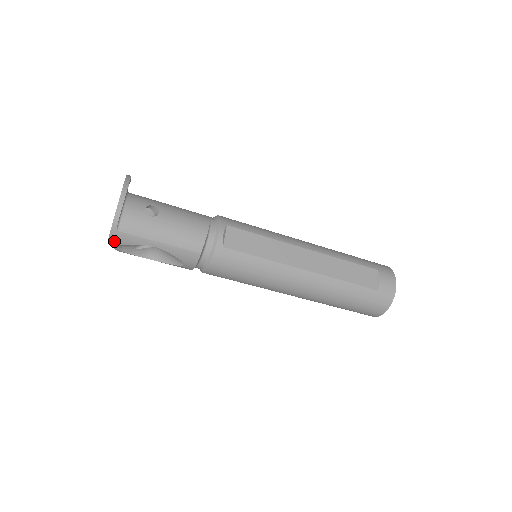
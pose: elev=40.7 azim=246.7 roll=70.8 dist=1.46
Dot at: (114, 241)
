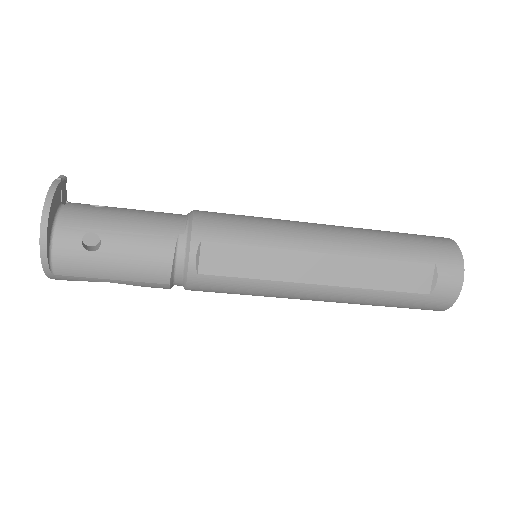
Dot at: (58, 279)
